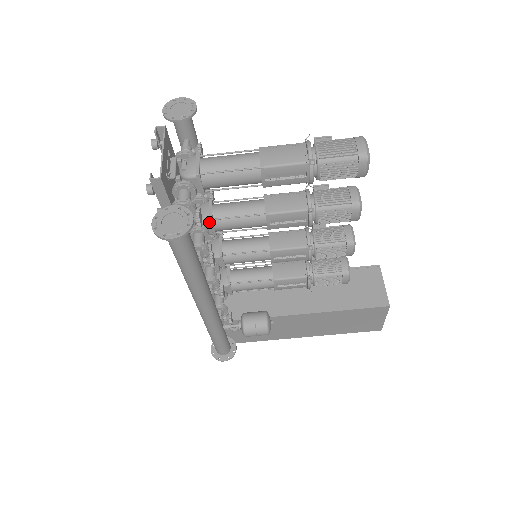
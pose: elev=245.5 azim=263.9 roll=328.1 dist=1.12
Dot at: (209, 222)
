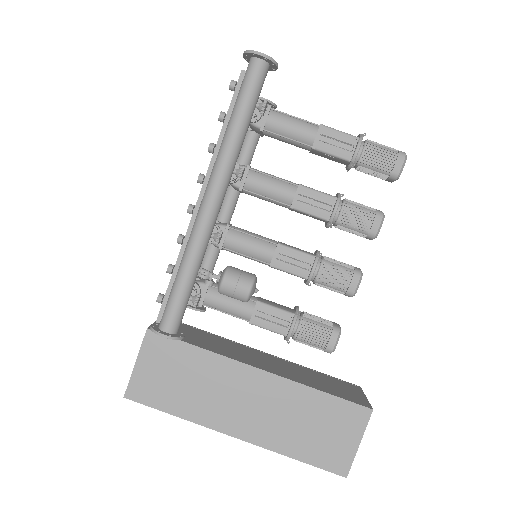
Dot at: (246, 168)
